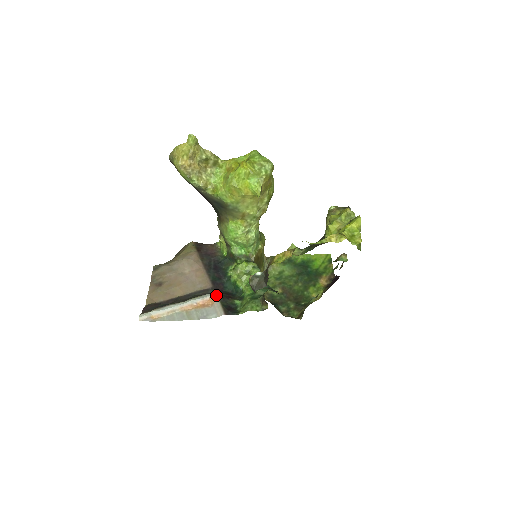
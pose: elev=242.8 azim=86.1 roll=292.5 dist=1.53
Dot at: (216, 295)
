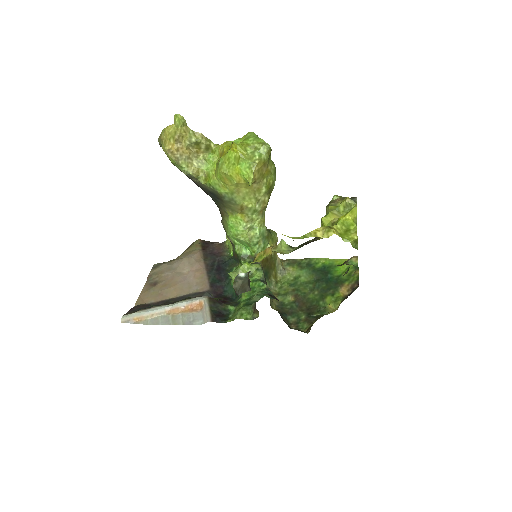
Dot at: (206, 298)
